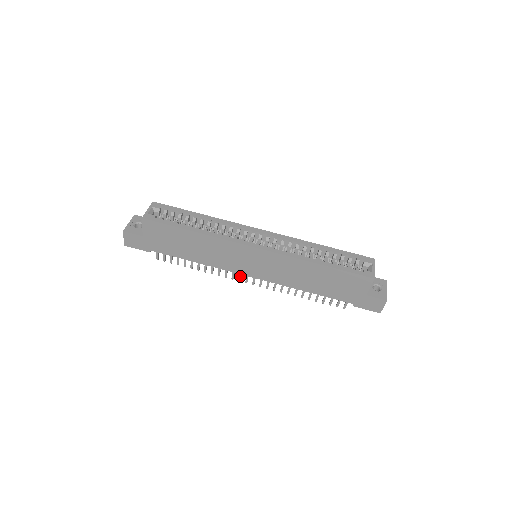
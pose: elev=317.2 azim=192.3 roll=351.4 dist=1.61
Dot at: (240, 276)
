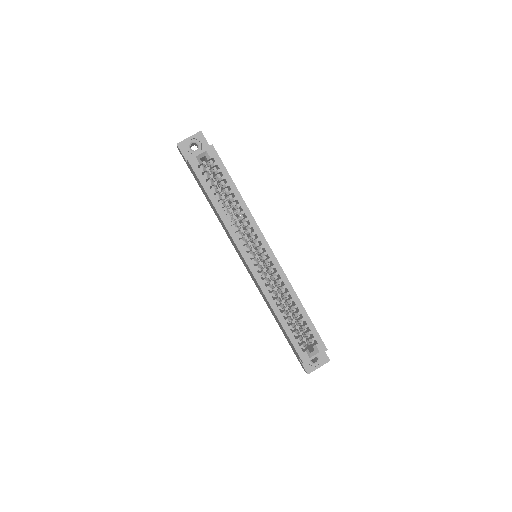
Dot at: occluded
